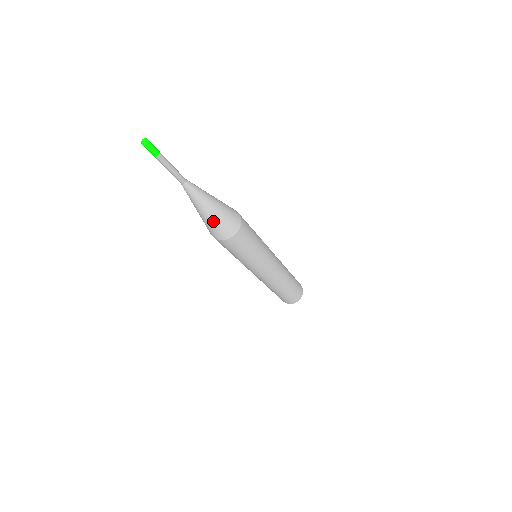
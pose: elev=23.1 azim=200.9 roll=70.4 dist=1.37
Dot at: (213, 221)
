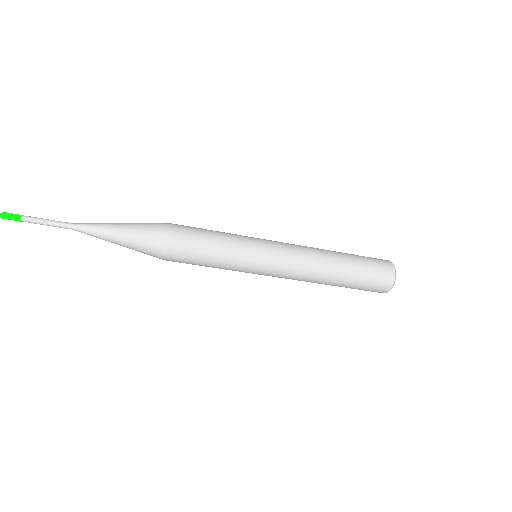
Dot at: (132, 247)
